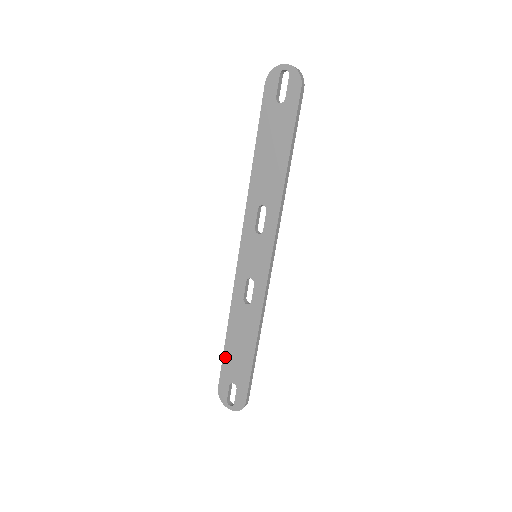
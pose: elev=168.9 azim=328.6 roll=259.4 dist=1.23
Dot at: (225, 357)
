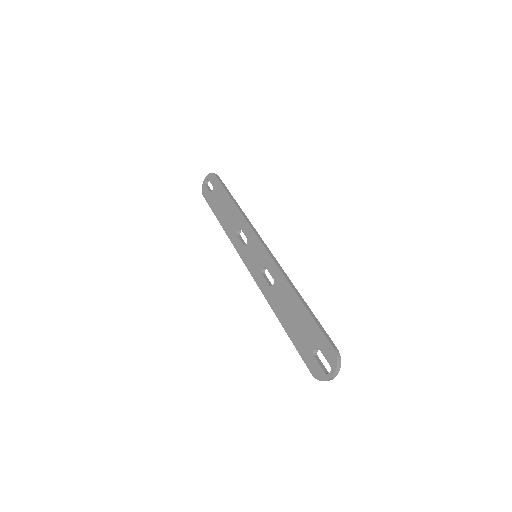
Dot at: (294, 340)
